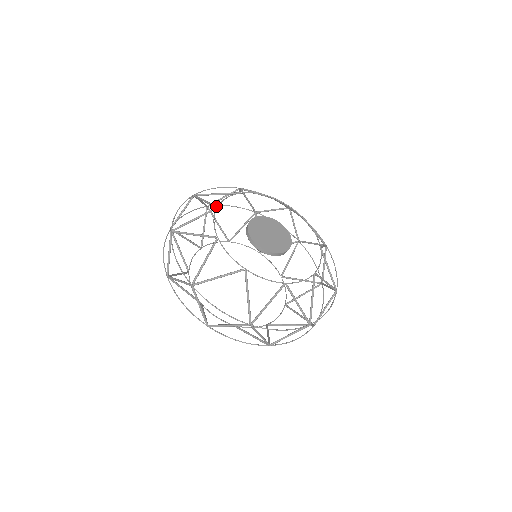
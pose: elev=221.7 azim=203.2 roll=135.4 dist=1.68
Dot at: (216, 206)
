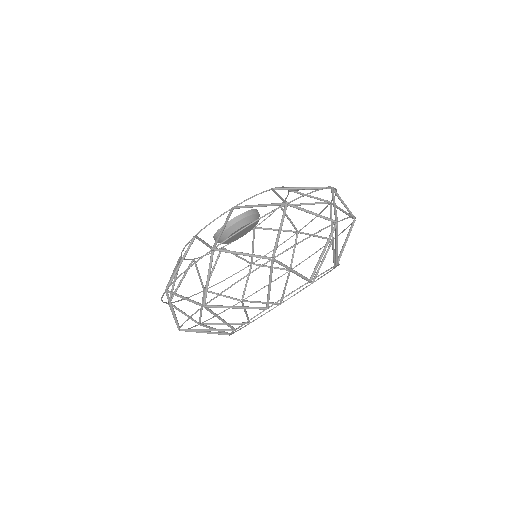
Dot at: (179, 257)
